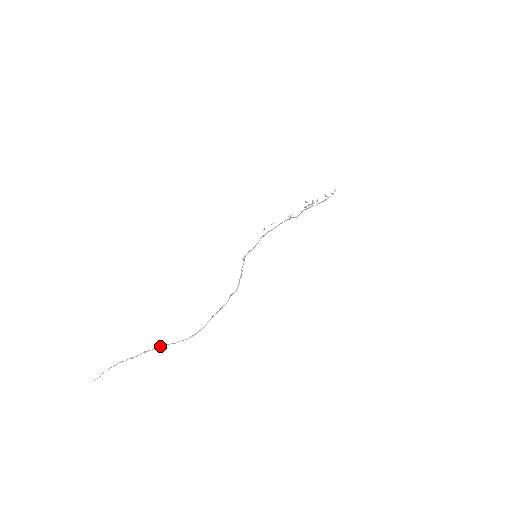
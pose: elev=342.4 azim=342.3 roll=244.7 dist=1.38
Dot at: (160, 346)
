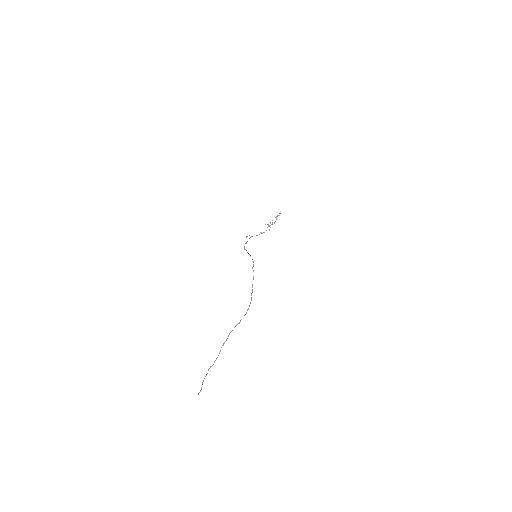
Dot at: occluded
